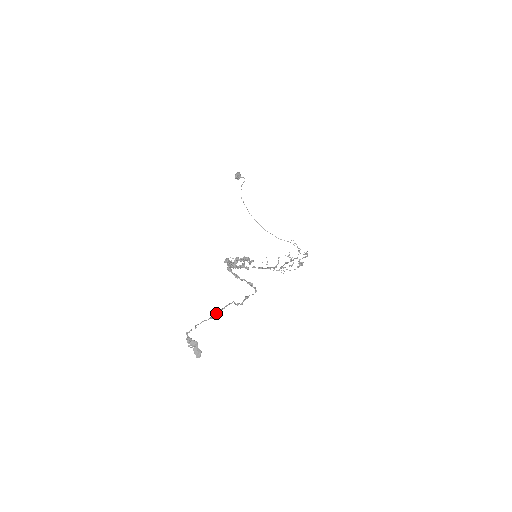
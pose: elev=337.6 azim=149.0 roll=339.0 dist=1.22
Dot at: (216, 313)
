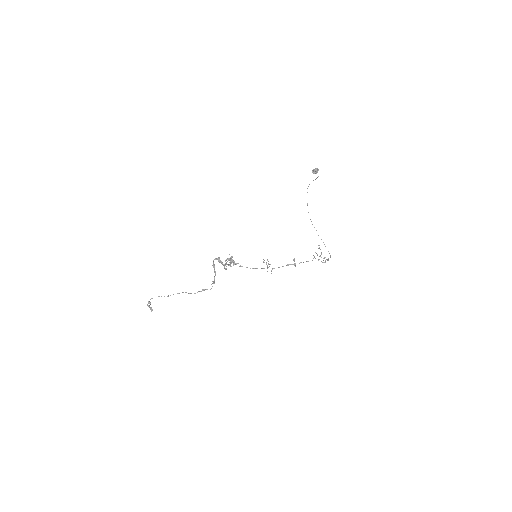
Dot at: occluded
